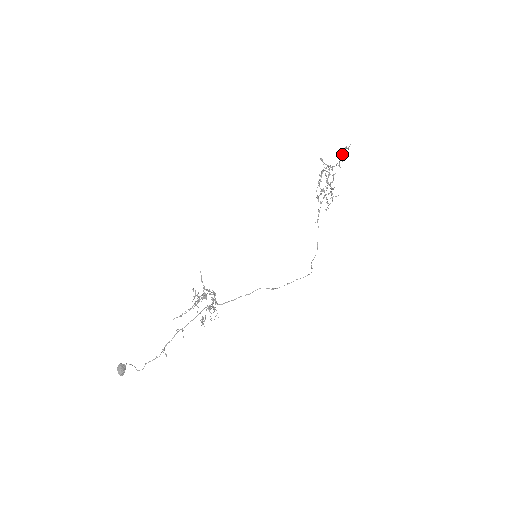
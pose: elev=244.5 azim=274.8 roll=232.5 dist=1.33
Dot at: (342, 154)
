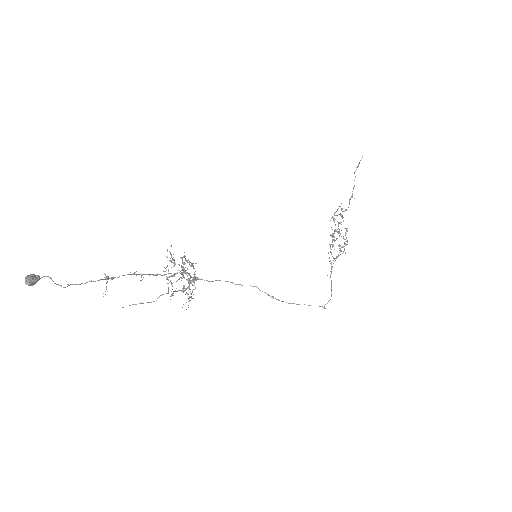
Dot at: (354, 172)
